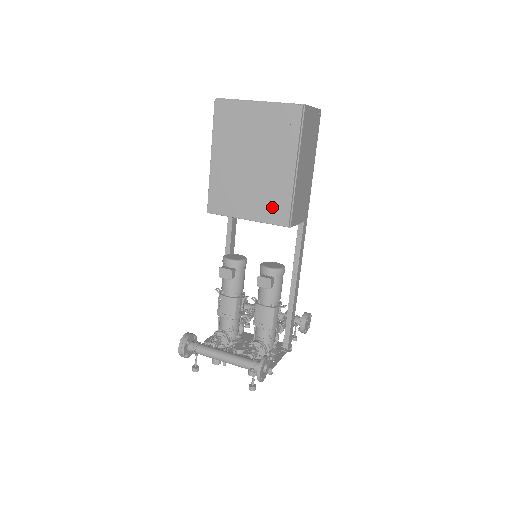
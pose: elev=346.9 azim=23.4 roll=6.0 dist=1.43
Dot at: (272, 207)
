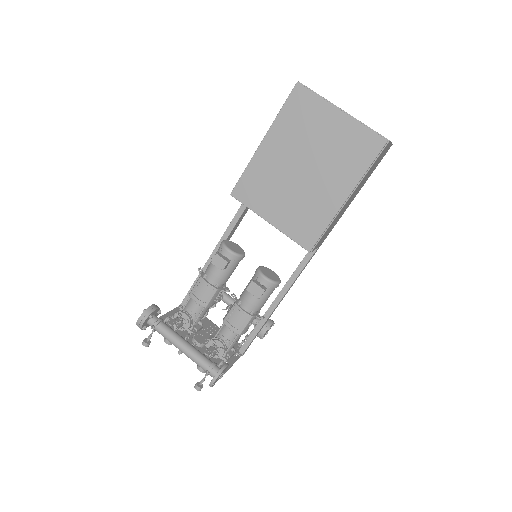
Dot at: (303, 224)
